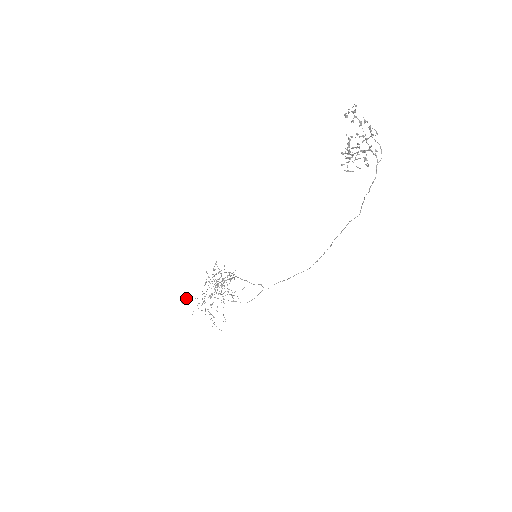
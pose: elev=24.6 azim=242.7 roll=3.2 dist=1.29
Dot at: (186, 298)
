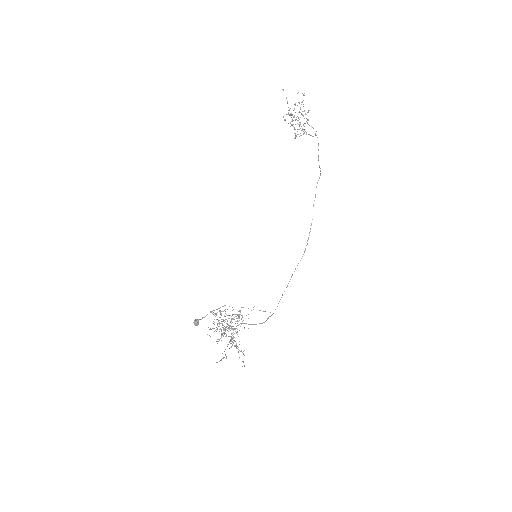
Dot at: (198, 319)
